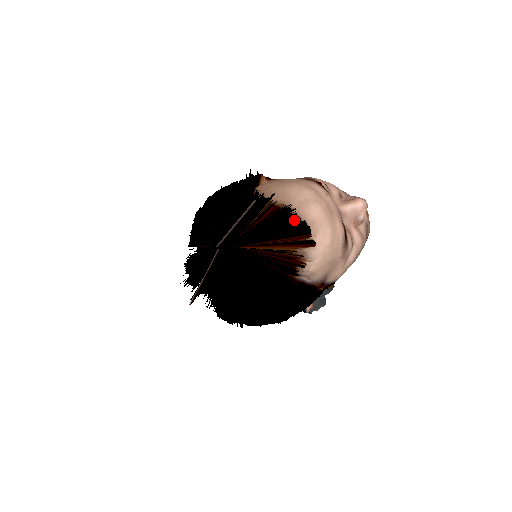
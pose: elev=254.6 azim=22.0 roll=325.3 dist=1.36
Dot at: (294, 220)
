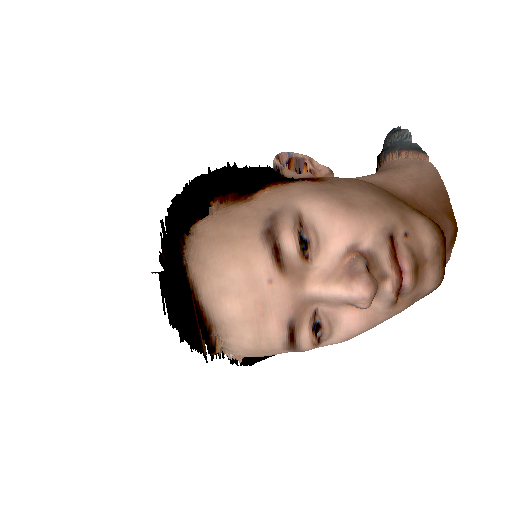
Dot at: (186, 320)
